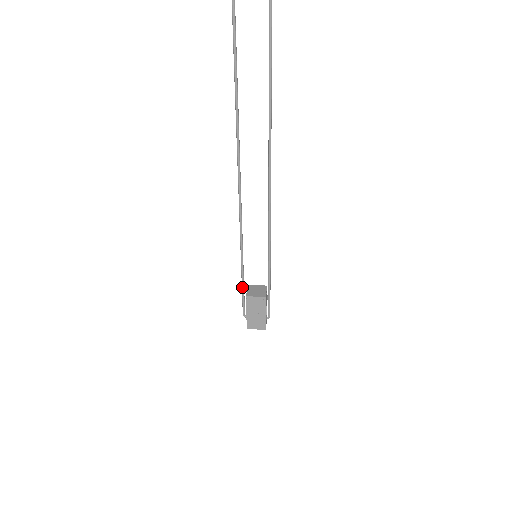
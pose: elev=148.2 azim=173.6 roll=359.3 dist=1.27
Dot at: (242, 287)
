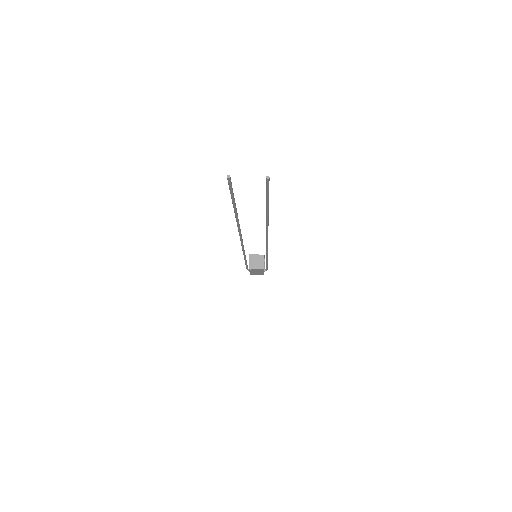
Dot at: (246, 265)
